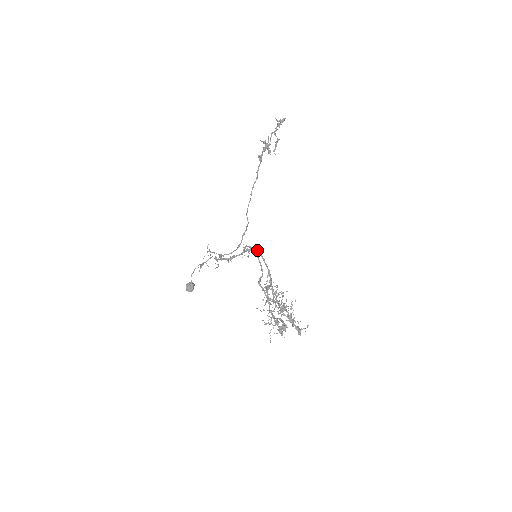
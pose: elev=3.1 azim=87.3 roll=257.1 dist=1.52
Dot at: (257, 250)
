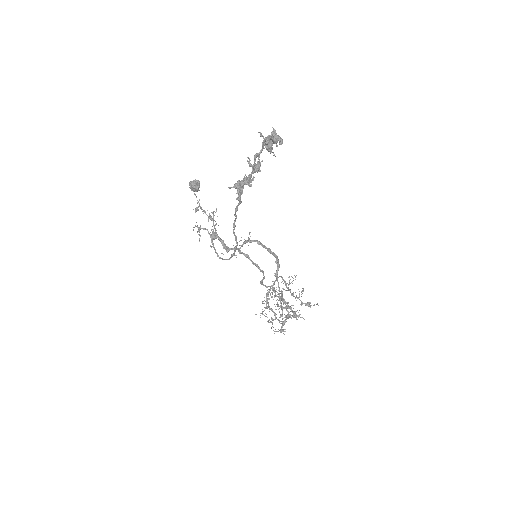
Dot at: (258, 244)
